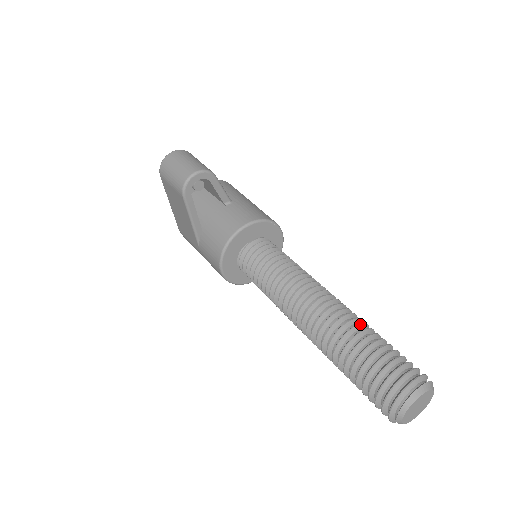
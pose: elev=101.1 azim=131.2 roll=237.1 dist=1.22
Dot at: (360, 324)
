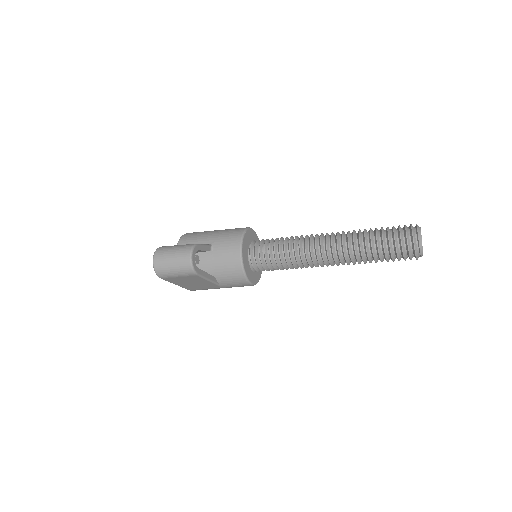
Dot at: (359, 234)
